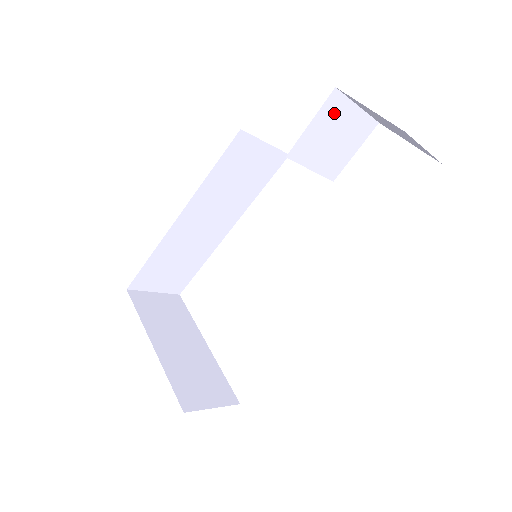
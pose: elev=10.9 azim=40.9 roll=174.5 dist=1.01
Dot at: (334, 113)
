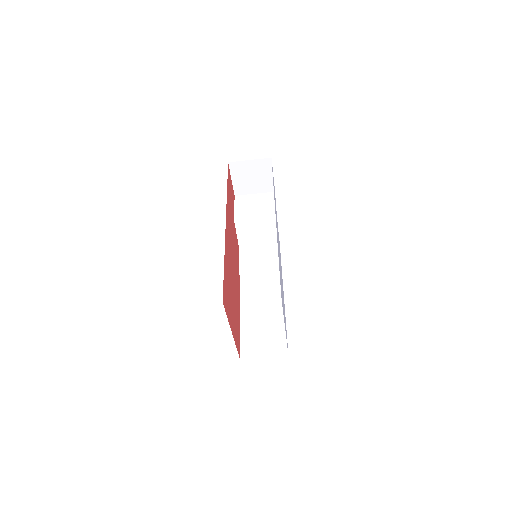
Dot at: (244, 201)
